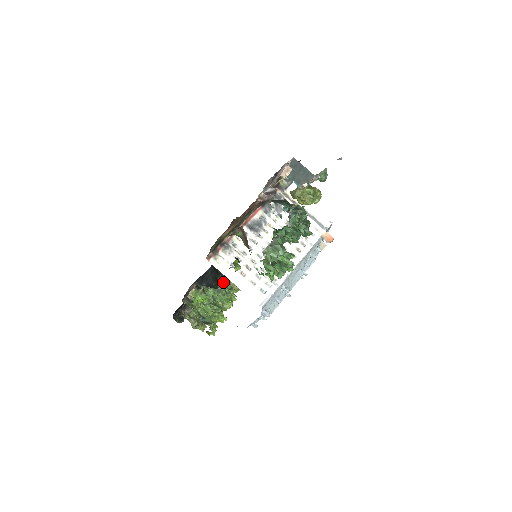
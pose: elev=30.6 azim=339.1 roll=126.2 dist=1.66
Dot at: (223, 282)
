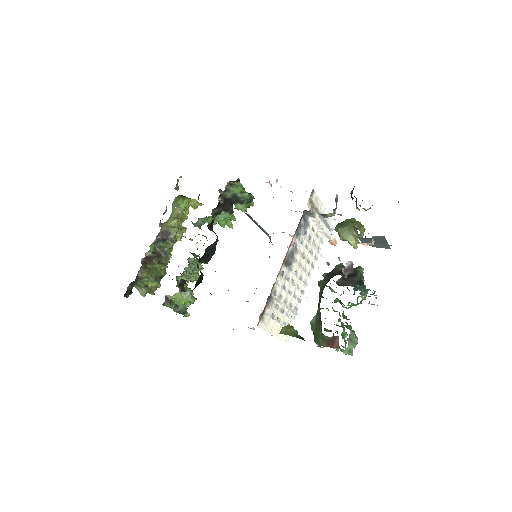
Dot at: (194, 260)
